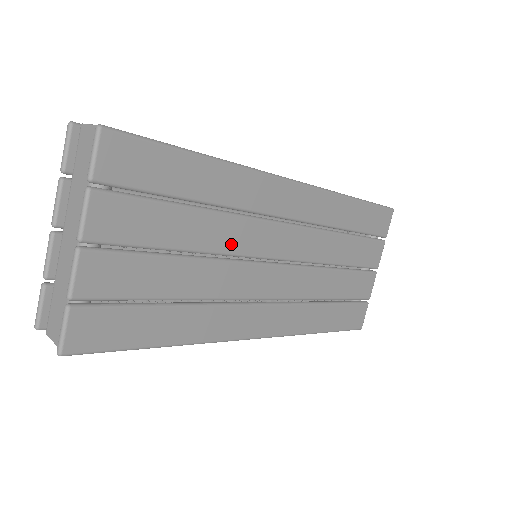
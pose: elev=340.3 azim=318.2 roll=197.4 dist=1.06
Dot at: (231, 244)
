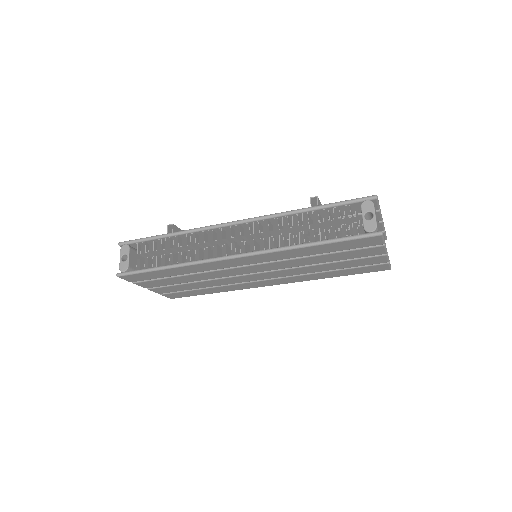
Dot at: (216, 276)
